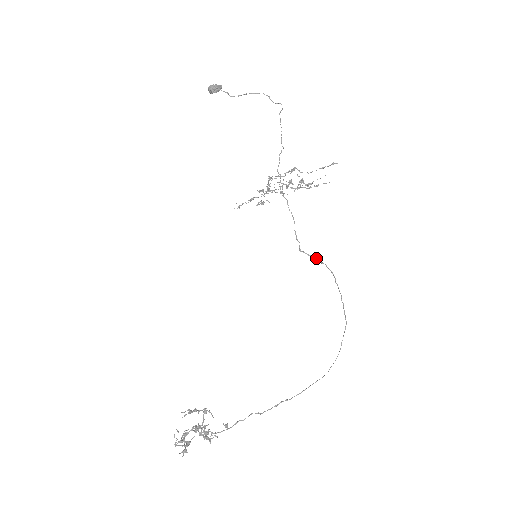
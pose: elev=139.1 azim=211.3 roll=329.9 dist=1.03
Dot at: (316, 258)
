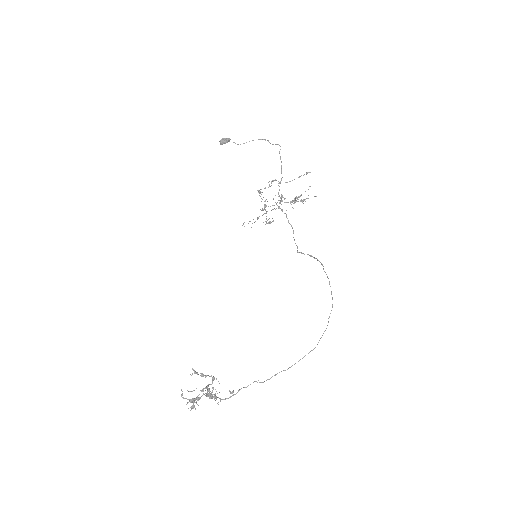
Dot at: (310, 255)
